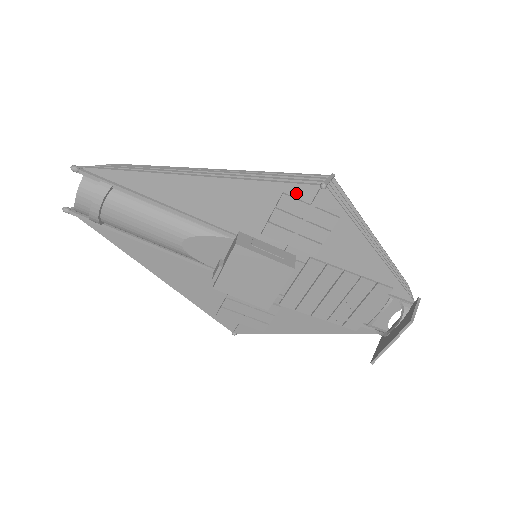
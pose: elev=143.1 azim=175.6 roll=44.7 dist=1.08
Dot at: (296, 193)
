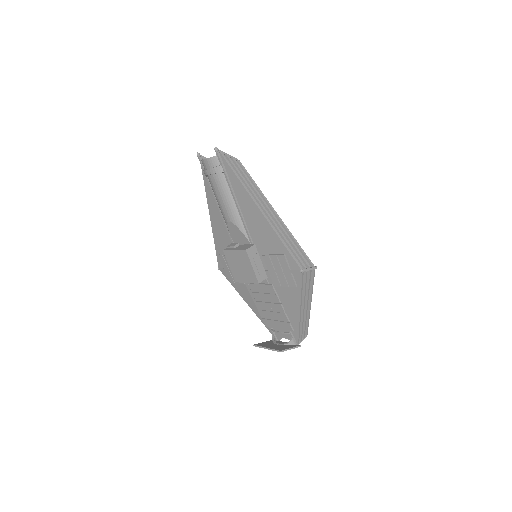
Dot at: (289, 260)
